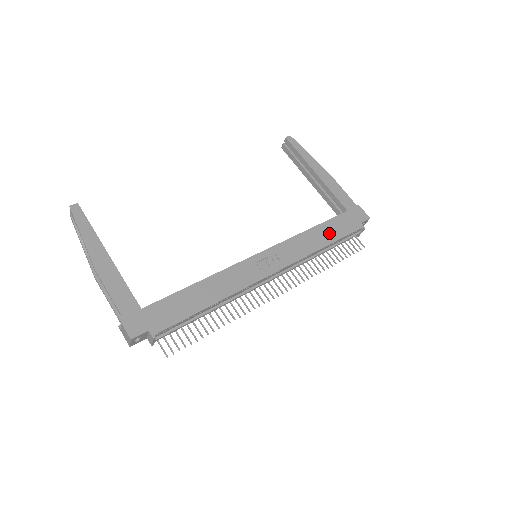
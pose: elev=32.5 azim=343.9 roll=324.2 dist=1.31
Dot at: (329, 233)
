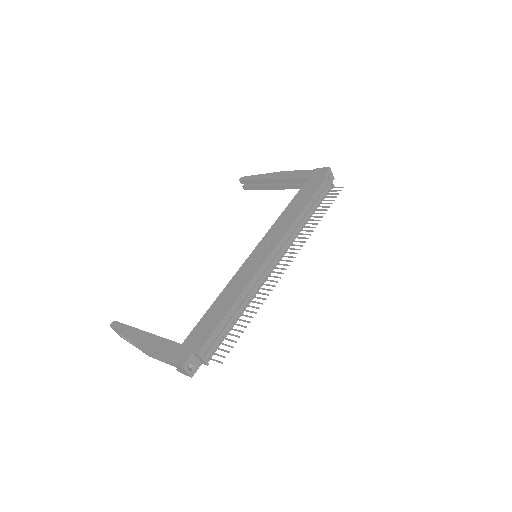
Dot at: (302, 200)
